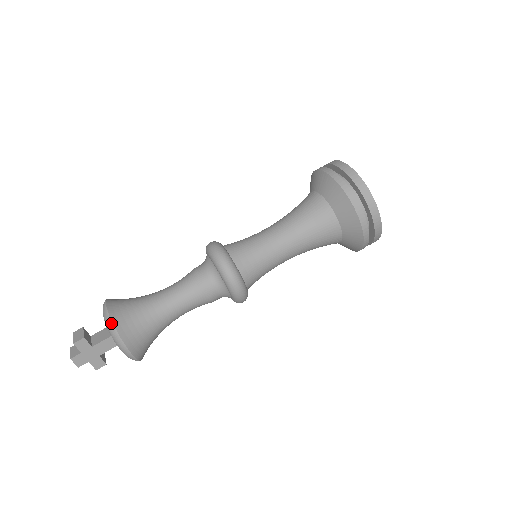
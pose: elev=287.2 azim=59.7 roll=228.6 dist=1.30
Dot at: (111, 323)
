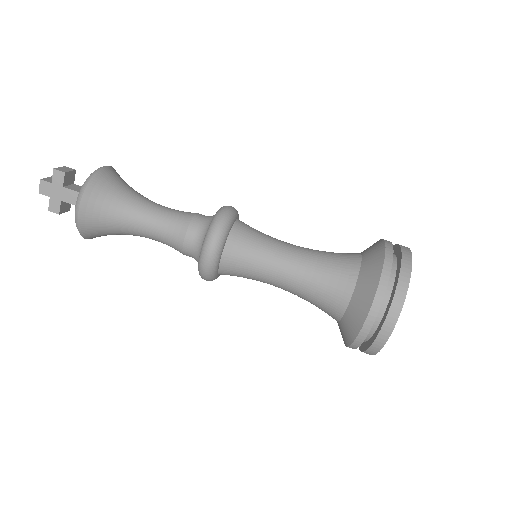
Dot at: (90, 177)
